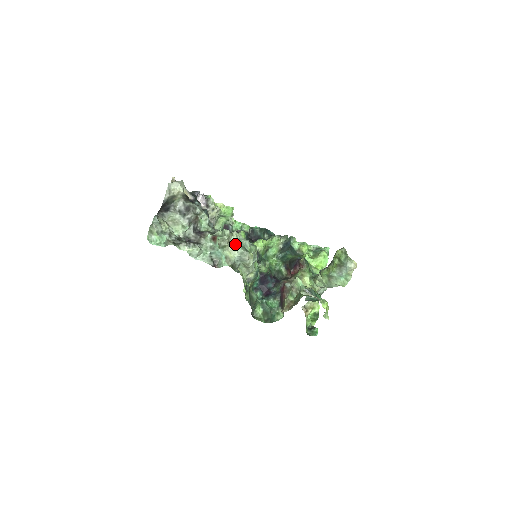
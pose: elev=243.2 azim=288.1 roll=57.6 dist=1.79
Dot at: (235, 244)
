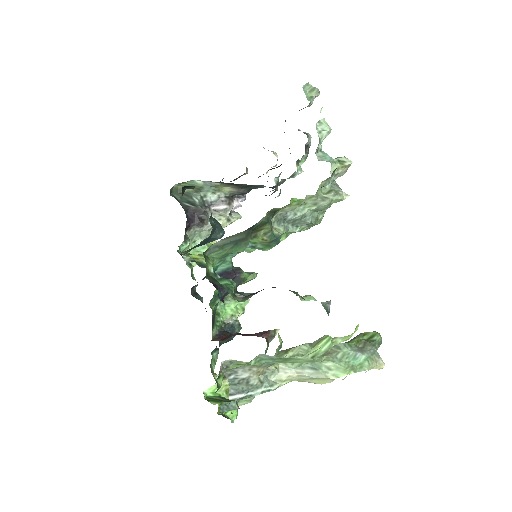
Dot at: occluded
